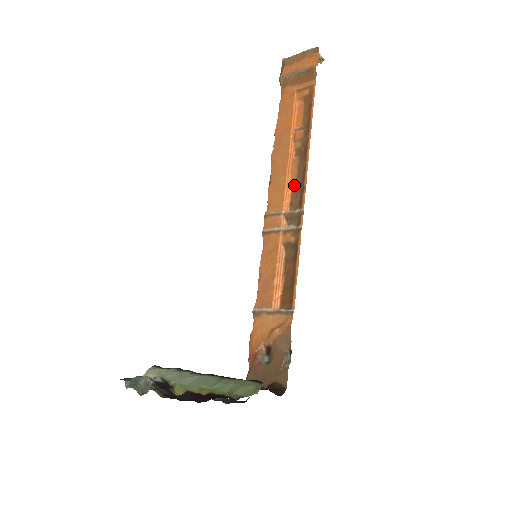
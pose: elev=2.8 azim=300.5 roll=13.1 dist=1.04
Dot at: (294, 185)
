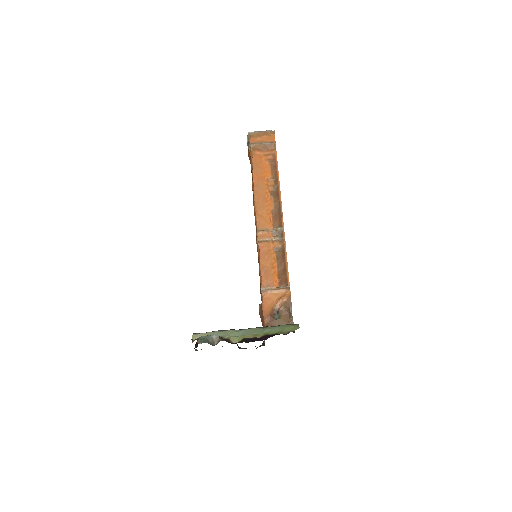
Dot at: (273, 213)
